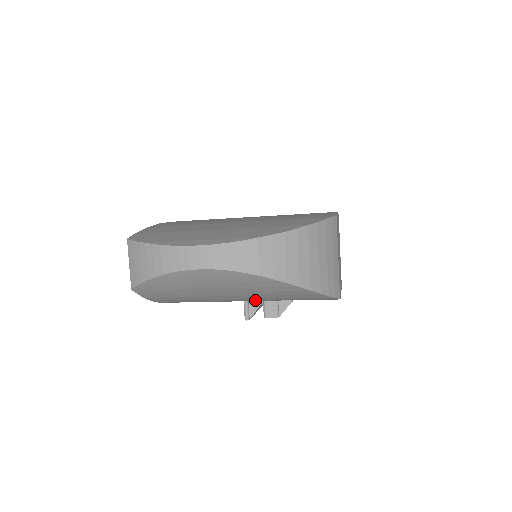
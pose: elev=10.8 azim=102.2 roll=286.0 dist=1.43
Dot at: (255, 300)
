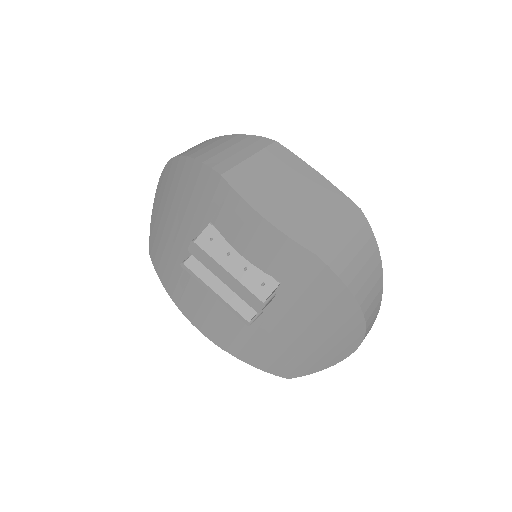
Dot at: (193, 237)
